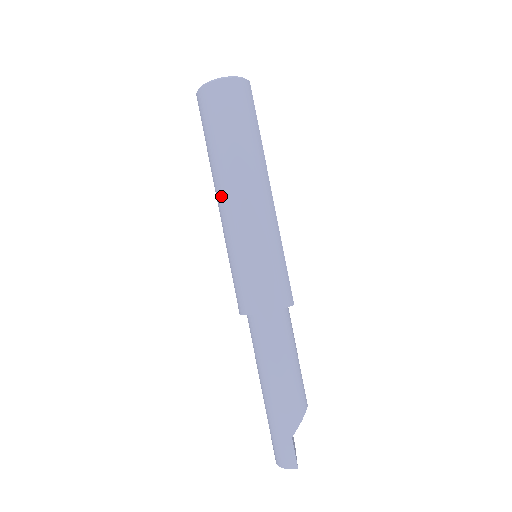
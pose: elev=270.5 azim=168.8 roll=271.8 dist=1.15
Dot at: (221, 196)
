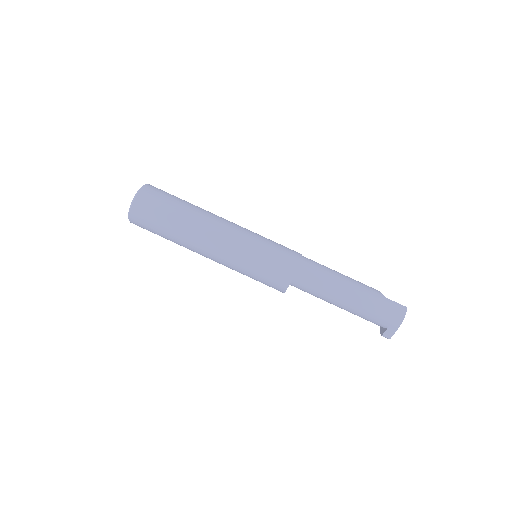
Dot at: (210, 236)
